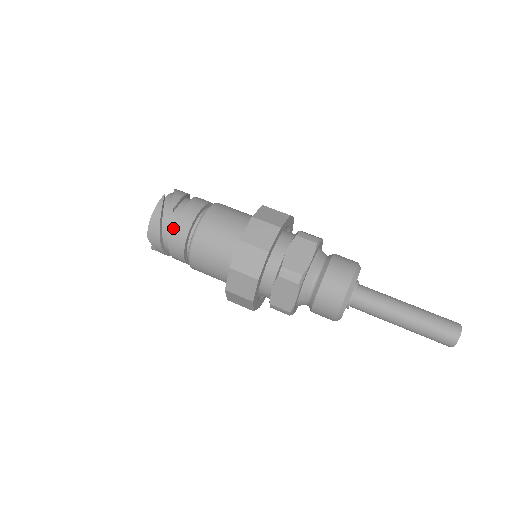
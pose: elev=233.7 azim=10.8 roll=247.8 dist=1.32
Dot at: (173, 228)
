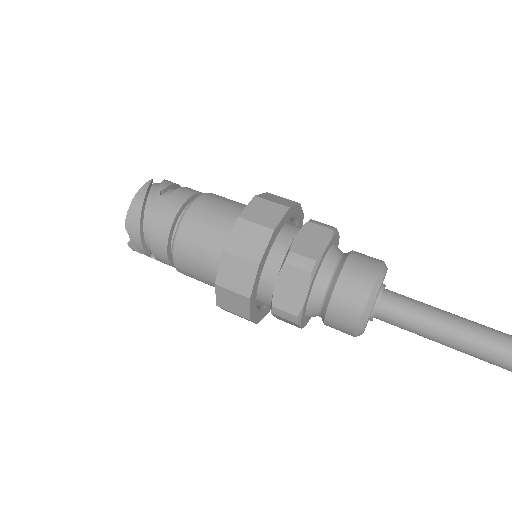
Dot at: (157, 212)
